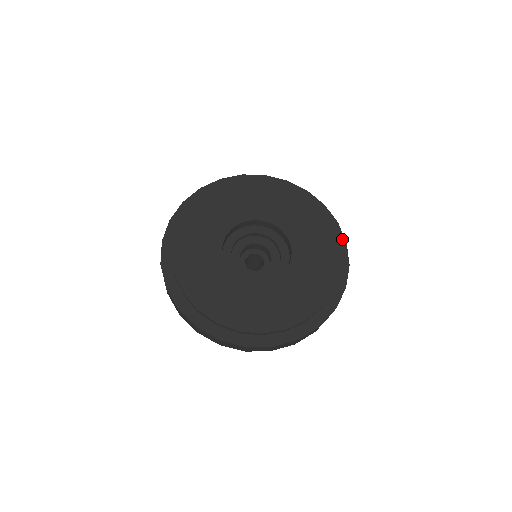
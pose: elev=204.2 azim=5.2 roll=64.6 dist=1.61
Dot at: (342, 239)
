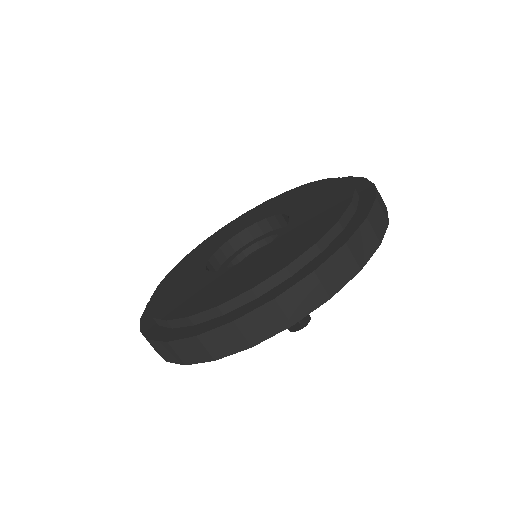
Dot at: occluded
